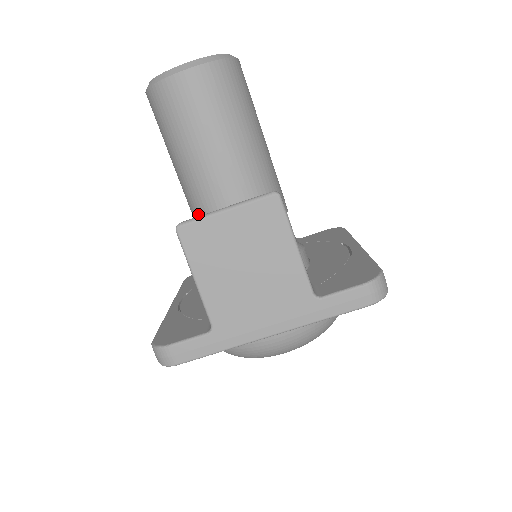
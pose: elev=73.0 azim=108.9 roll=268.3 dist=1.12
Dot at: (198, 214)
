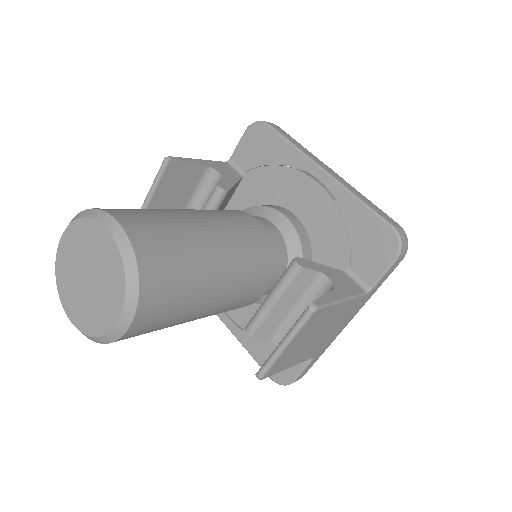
Dot at: occluded
